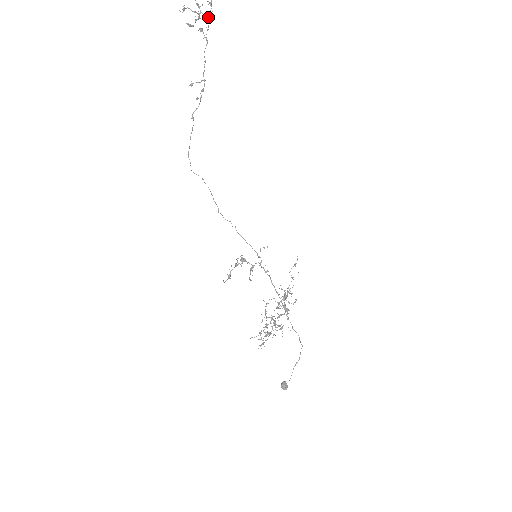
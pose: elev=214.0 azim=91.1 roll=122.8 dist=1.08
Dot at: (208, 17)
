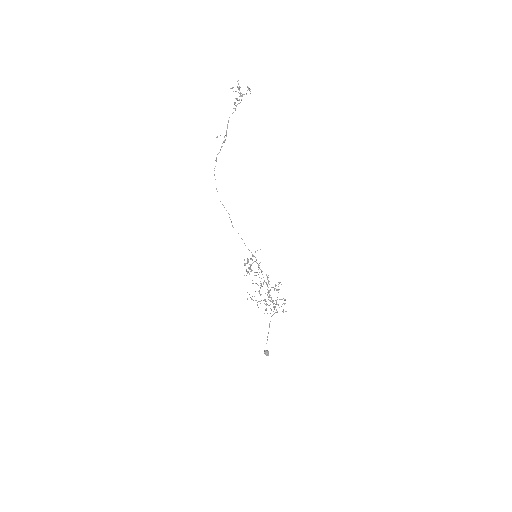
Dot at: occluded
